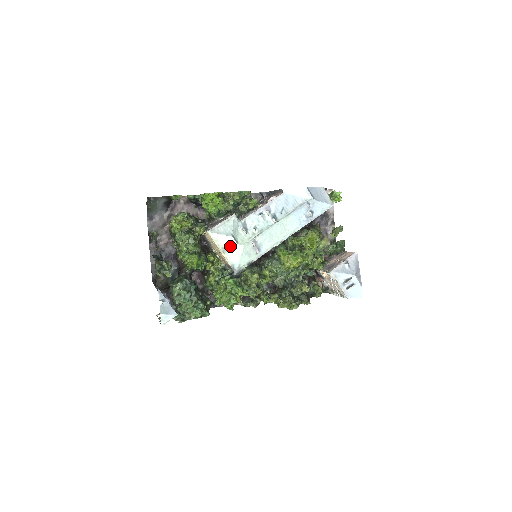
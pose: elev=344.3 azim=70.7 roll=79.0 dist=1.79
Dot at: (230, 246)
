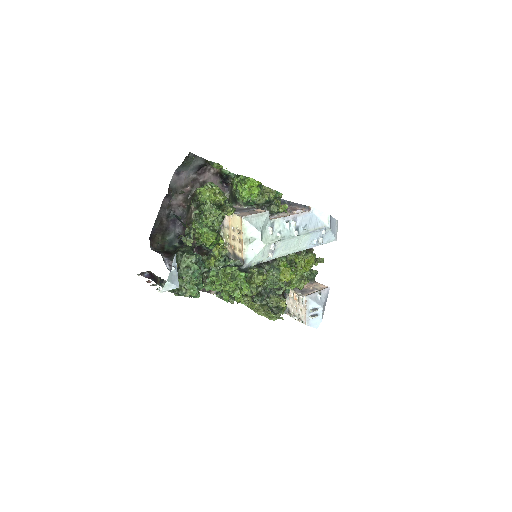
Dot at: (254, 240)
